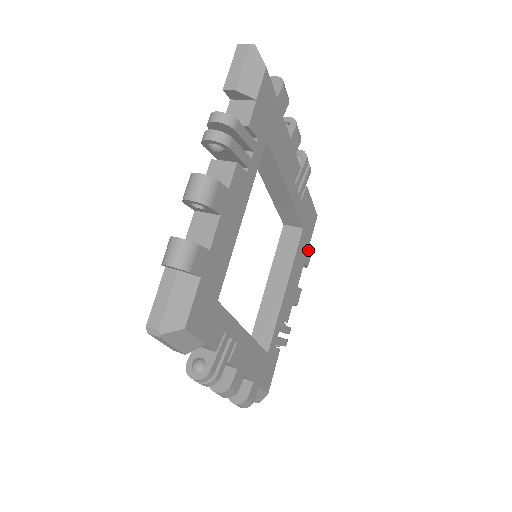
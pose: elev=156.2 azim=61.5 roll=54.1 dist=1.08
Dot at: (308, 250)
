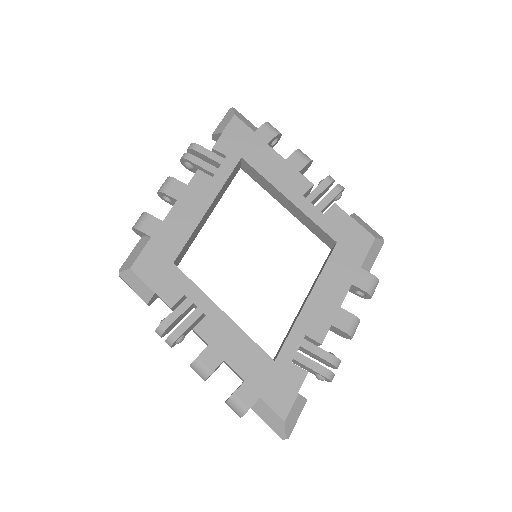
Dot at: (360, 271)
